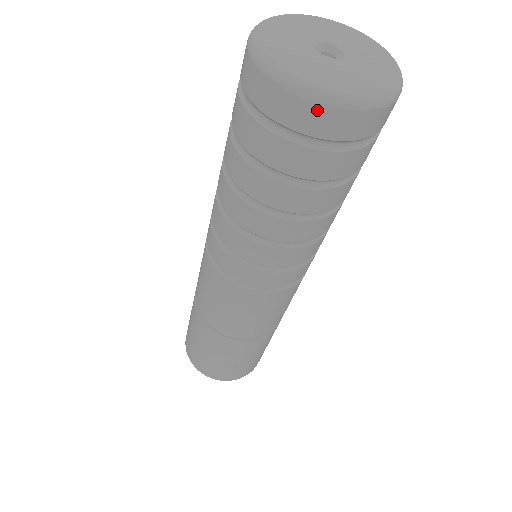
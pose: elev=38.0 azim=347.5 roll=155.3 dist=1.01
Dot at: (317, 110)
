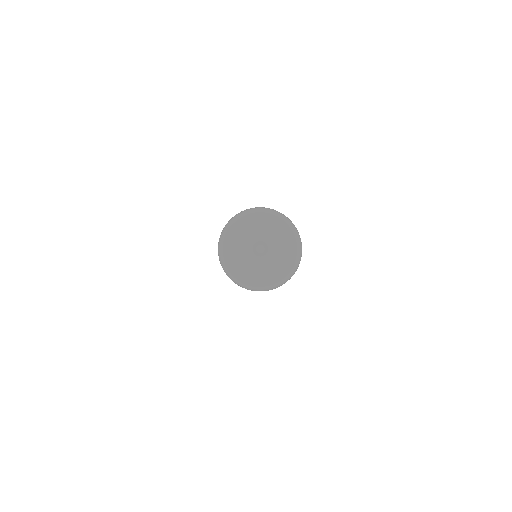
Dot at: (222, 266)
